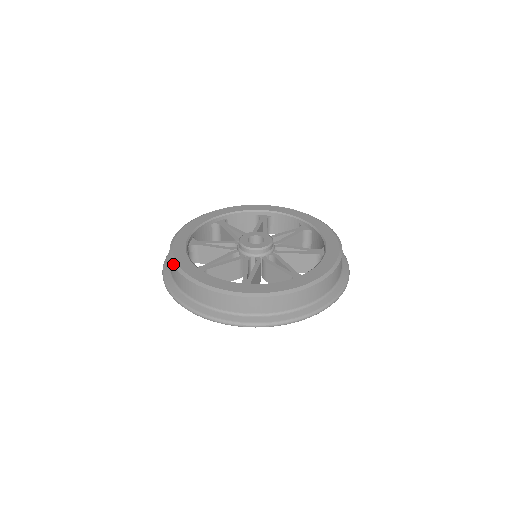
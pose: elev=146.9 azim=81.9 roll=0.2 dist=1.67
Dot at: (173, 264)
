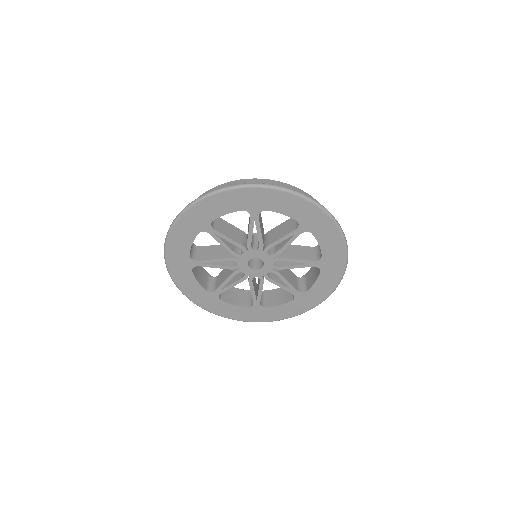
Dot at: occluded
